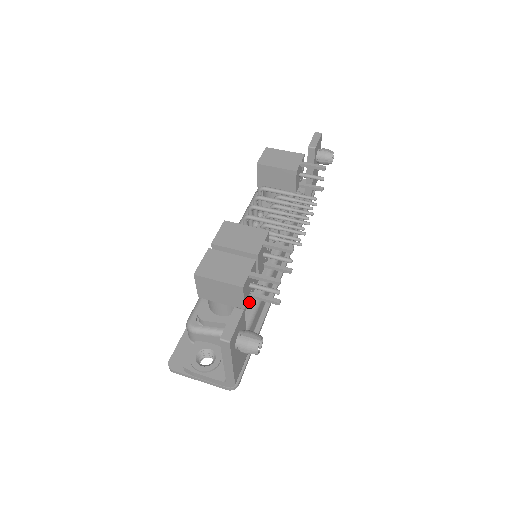
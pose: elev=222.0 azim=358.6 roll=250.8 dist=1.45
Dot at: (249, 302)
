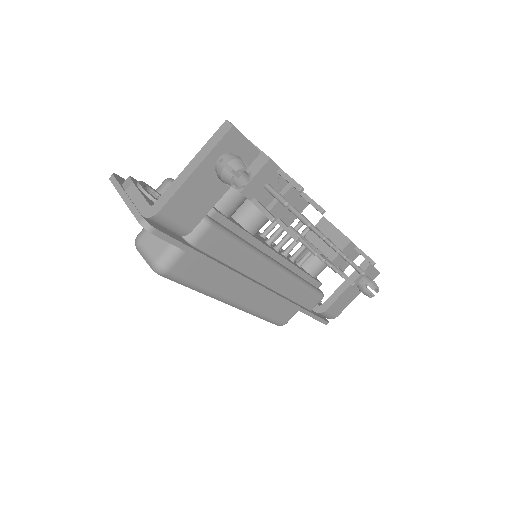
Dot at: occluded
